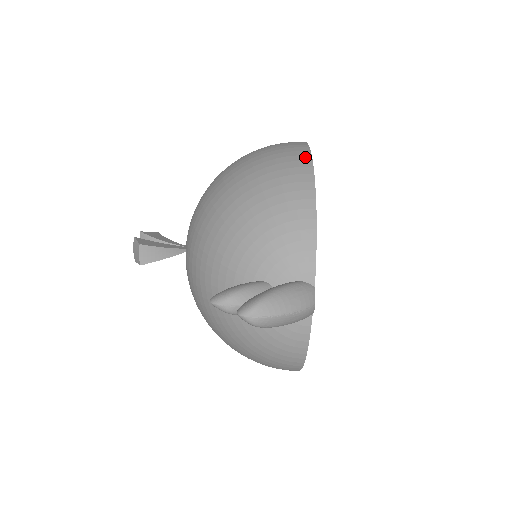
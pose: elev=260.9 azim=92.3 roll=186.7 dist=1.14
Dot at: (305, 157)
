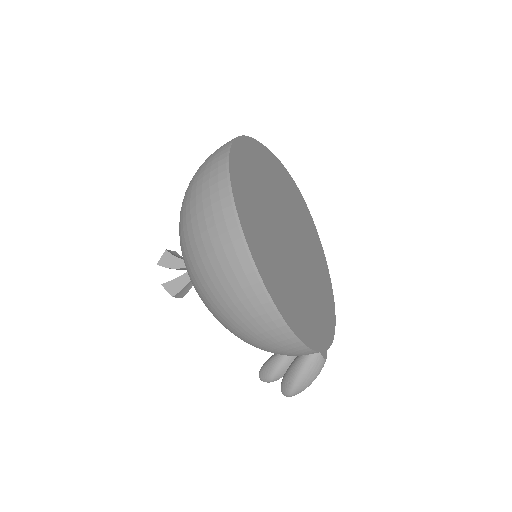
Dot at: (253, 277)
